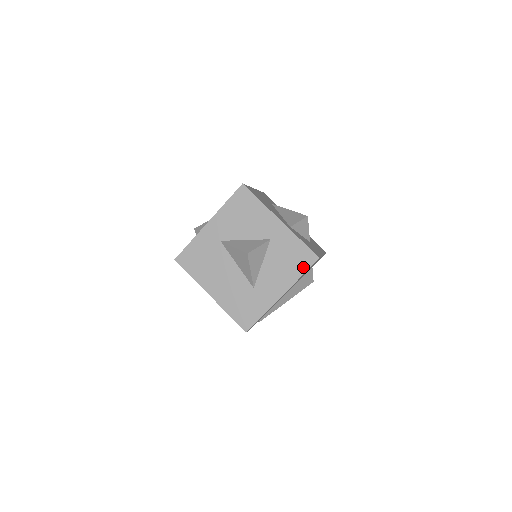
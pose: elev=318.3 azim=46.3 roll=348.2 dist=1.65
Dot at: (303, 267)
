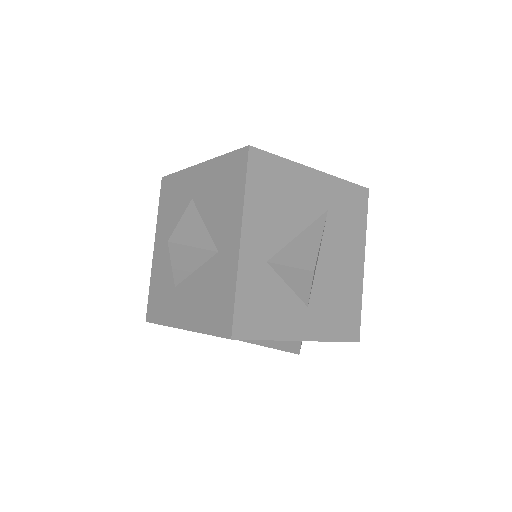
Dot at: (214, 326)
